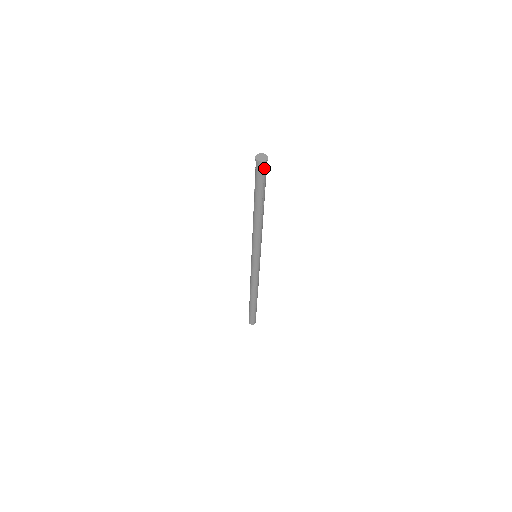
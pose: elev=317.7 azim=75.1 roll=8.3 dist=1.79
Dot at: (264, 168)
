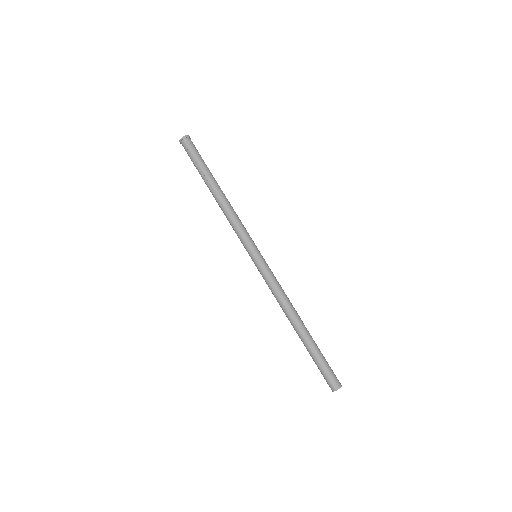
Dot at: (192, 143)
